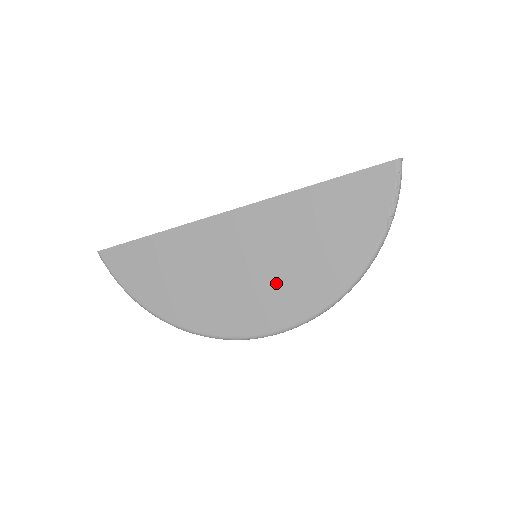
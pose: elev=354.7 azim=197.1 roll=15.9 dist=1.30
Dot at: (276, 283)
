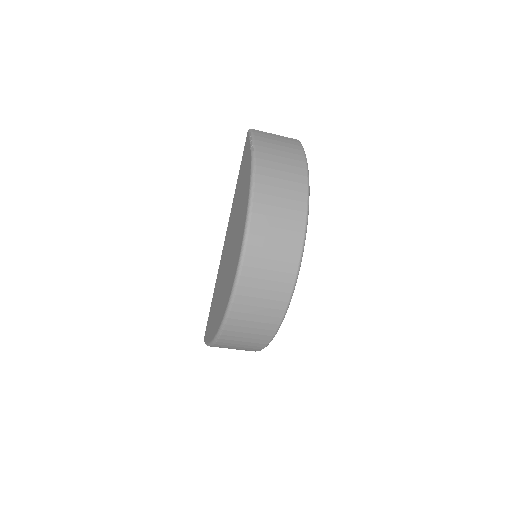
Dot at: (236, 239)
